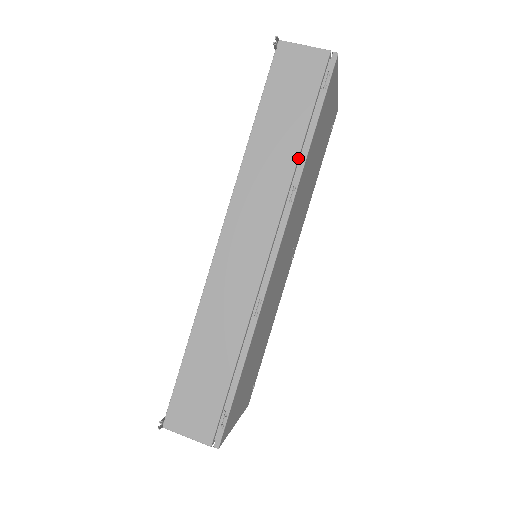
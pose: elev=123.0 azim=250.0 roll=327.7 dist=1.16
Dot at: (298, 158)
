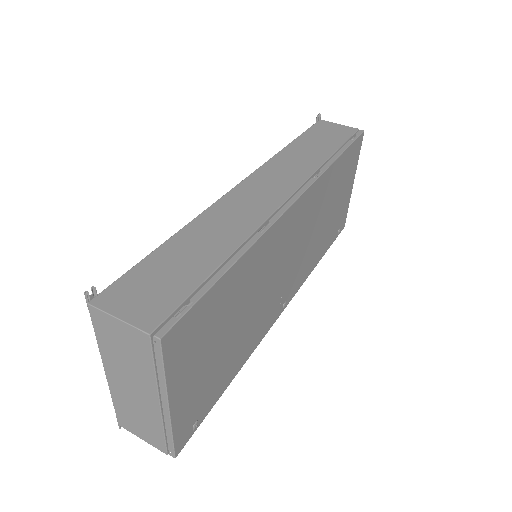
Dot at: (326, 160)
